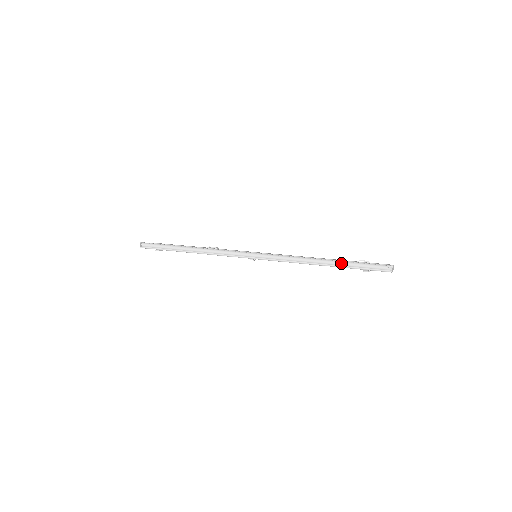
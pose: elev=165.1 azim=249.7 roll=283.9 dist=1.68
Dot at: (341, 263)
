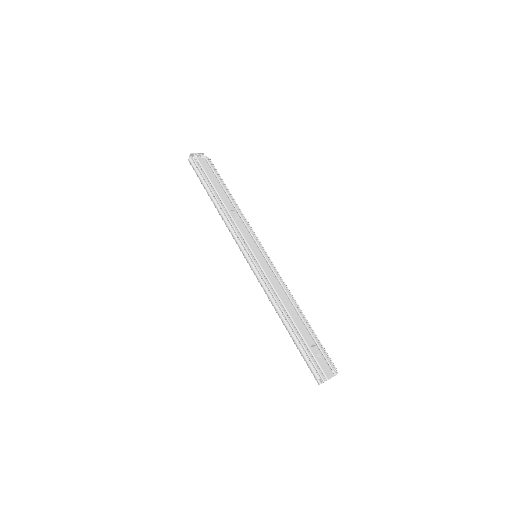
Dot at: (293, 338)
